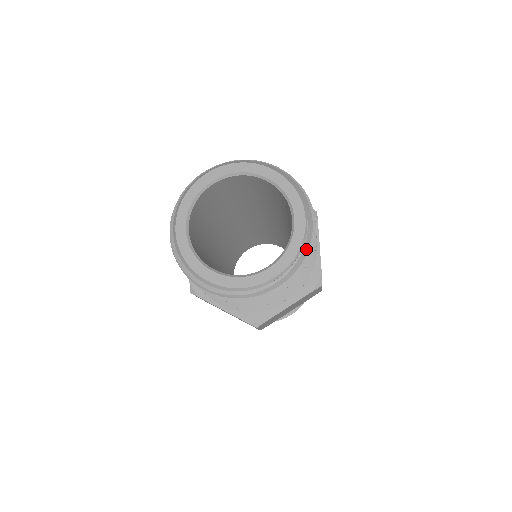
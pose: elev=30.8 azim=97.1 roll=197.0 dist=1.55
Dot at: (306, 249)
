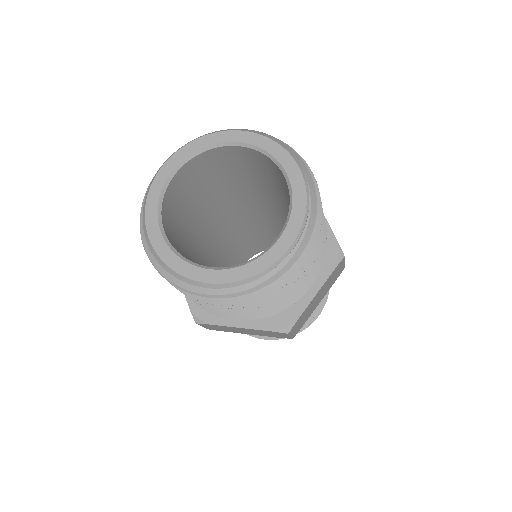
Dot at: (314, 203)
